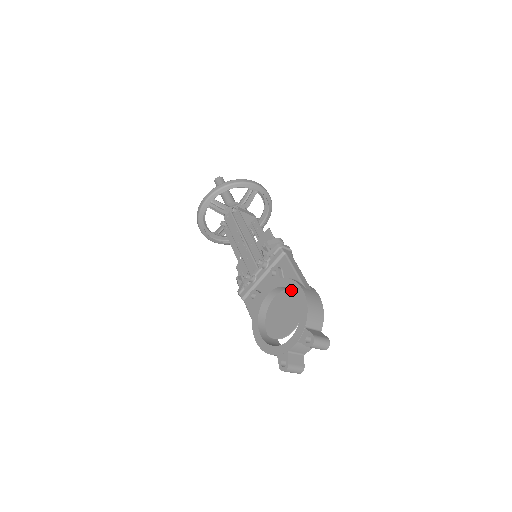
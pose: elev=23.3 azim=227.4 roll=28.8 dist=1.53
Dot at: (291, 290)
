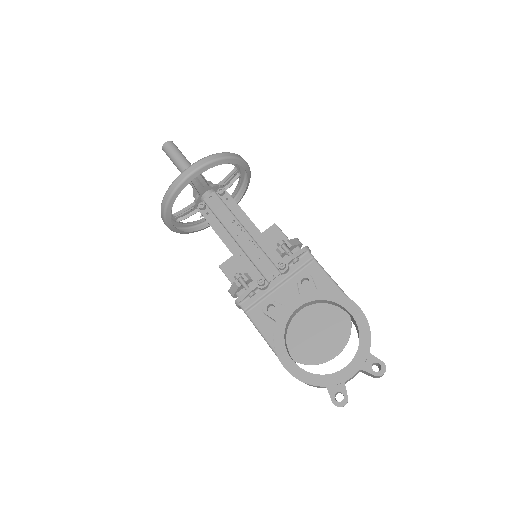
Dot at: (327, 305)
